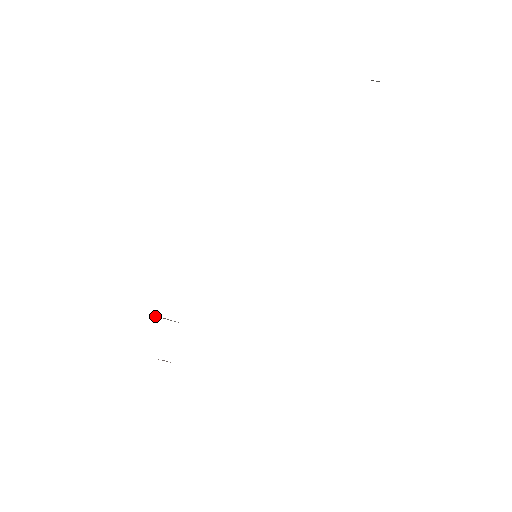
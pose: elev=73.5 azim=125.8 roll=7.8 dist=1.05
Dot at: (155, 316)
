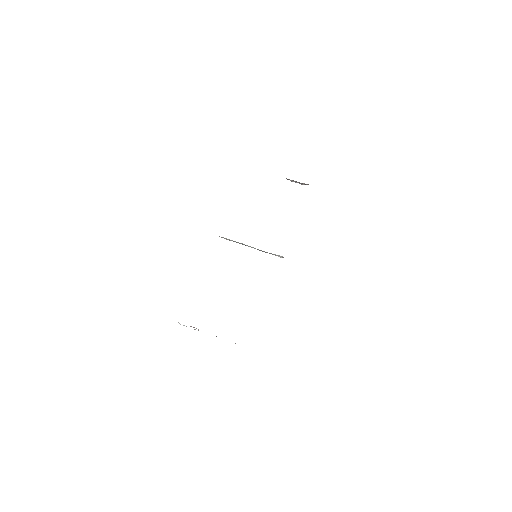
Dot at: occluded
